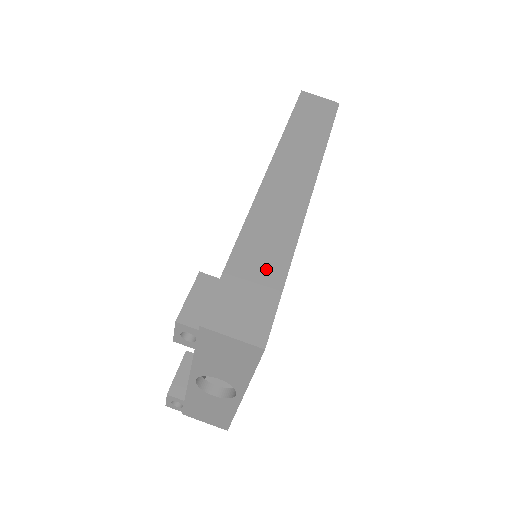
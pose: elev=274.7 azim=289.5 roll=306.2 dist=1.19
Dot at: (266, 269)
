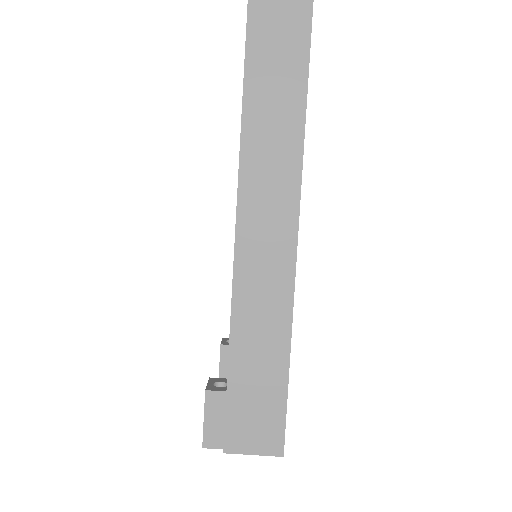
Dot at: (267, 372)
